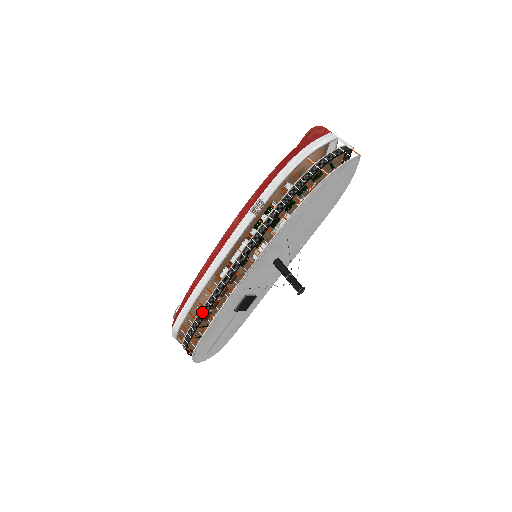
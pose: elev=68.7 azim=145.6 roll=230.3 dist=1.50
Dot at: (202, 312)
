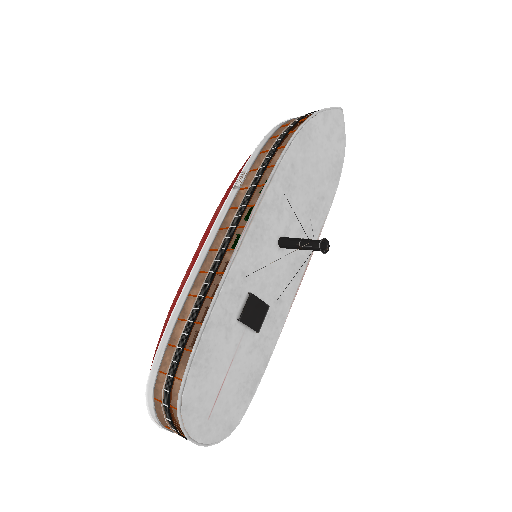
Dot at: (186, 327)
